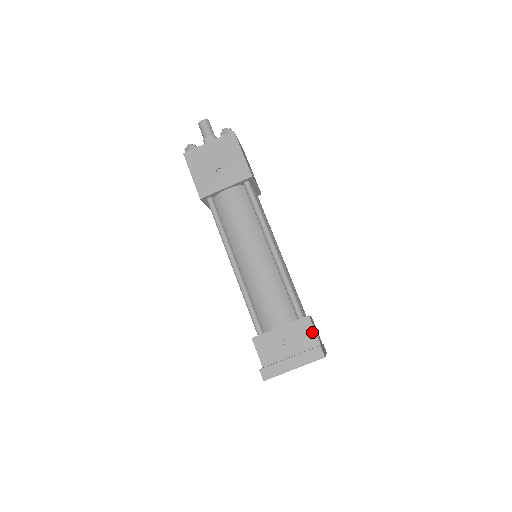
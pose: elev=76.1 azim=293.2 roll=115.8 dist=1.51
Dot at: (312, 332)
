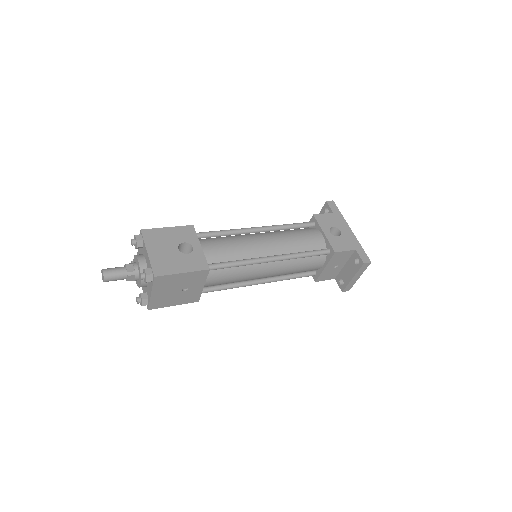
Dot at: (345, 253)
